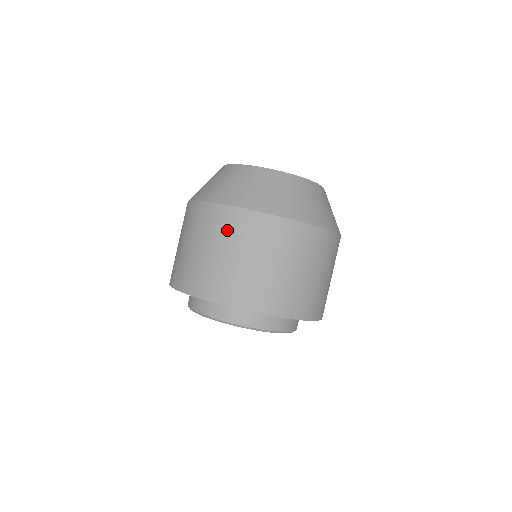
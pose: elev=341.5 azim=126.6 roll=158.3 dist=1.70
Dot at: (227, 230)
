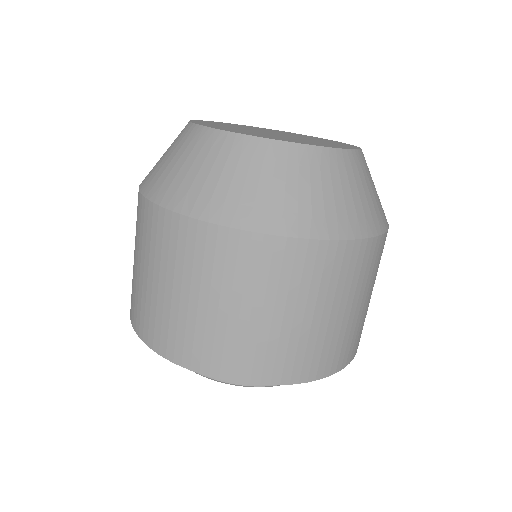
Dot at: (215, 266)
